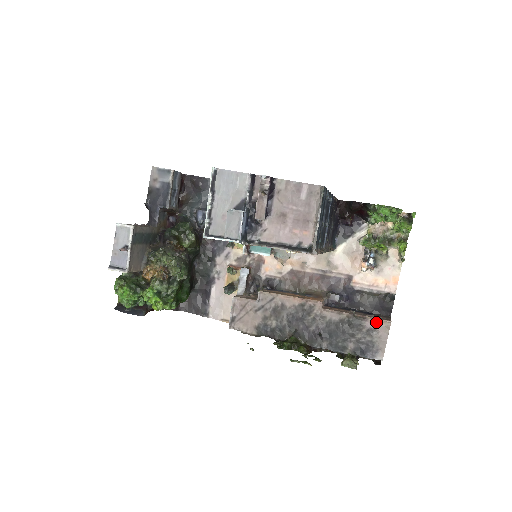
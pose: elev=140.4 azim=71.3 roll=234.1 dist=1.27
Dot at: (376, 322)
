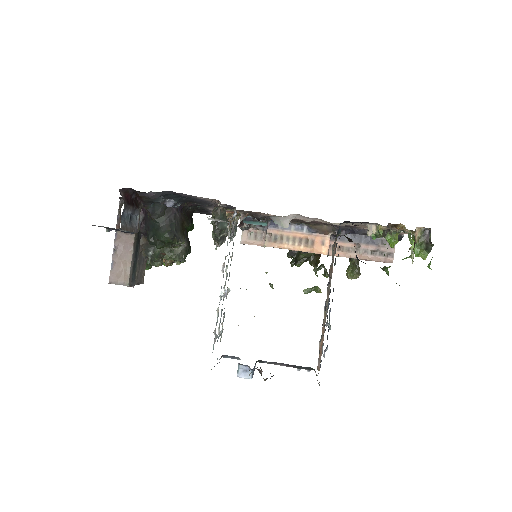
Dot at: (379, 261)
